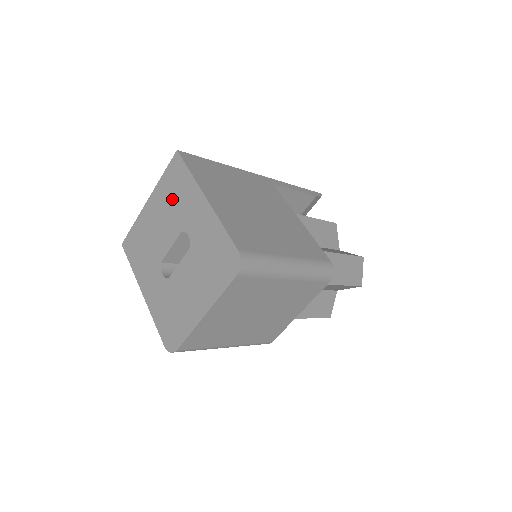
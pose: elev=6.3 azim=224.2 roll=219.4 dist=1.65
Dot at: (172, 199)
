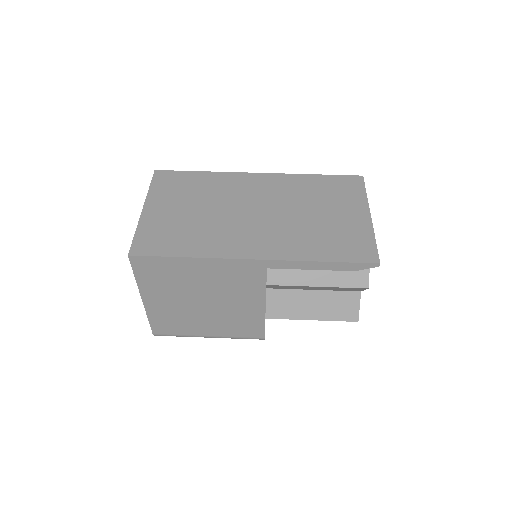
Dot at: occluded
